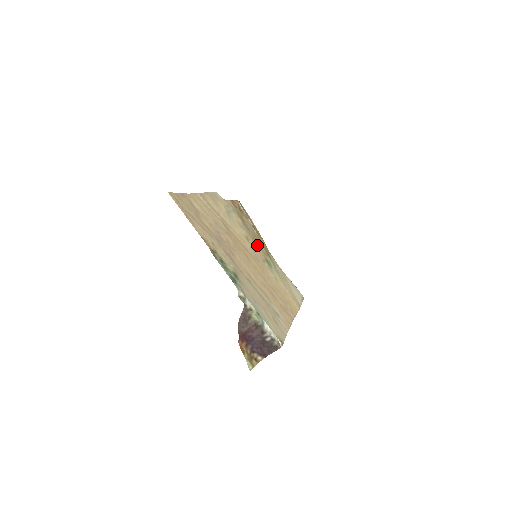
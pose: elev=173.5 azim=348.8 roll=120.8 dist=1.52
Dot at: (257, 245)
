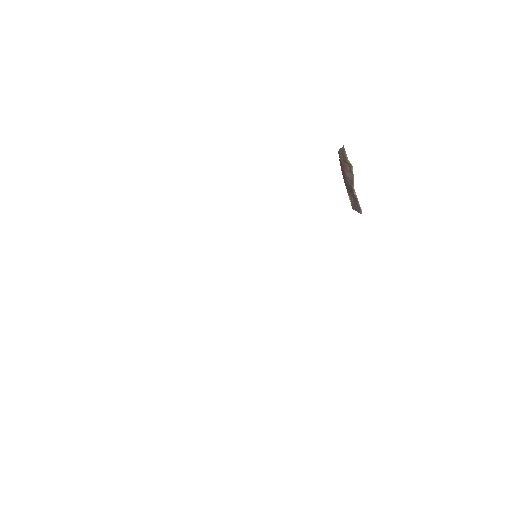
Dot at: occluded
